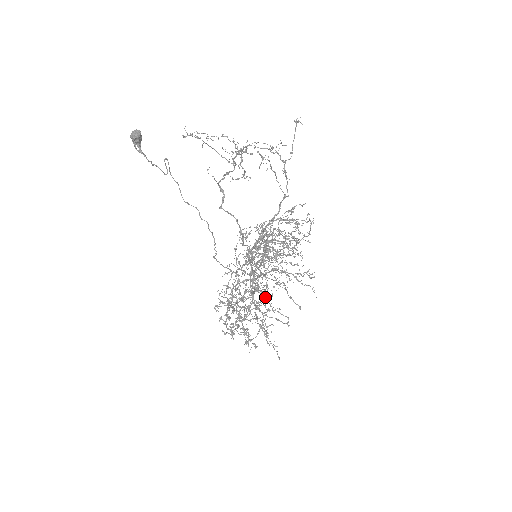
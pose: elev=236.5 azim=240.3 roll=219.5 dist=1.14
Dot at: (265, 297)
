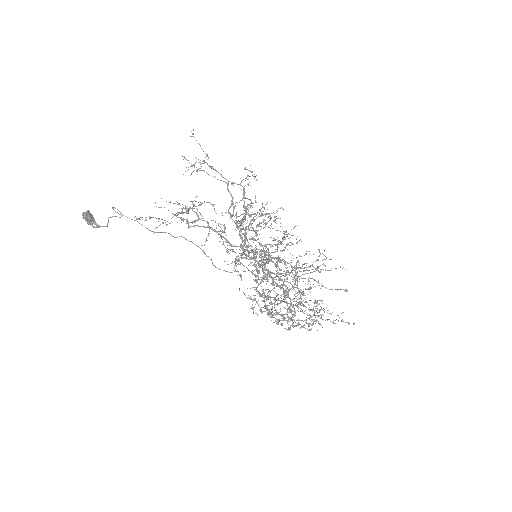
Dot at: occluded
